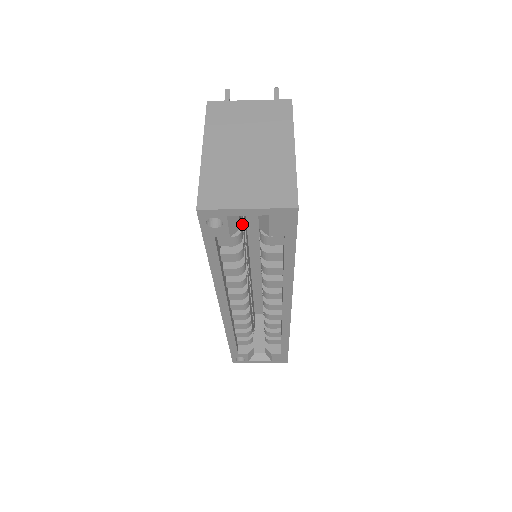
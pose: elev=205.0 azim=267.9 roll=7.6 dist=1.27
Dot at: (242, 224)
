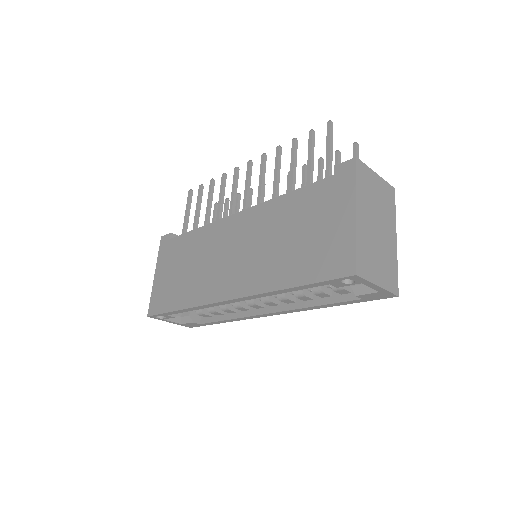
Dot at: occluded
